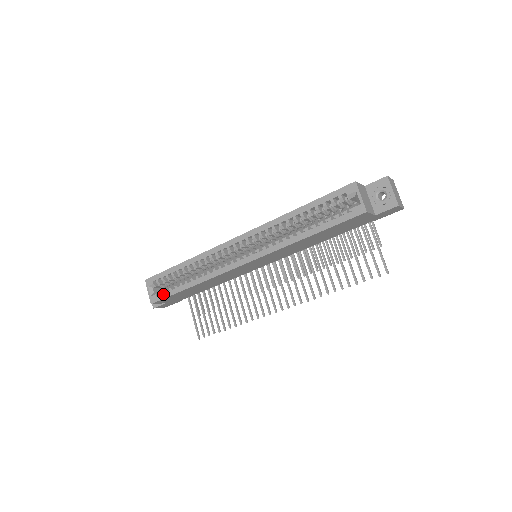
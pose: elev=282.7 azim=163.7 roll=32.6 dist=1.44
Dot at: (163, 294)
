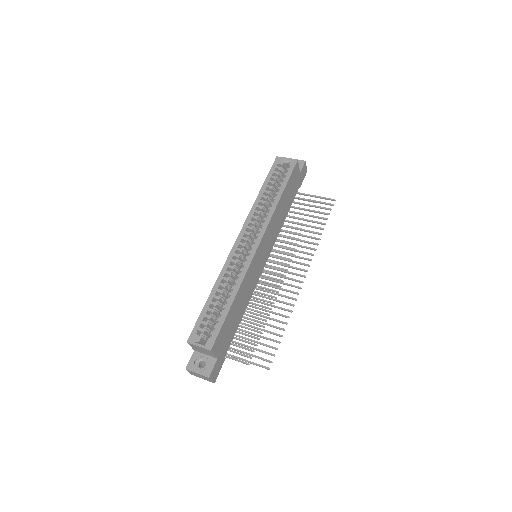
Dot at: (215, 330)
